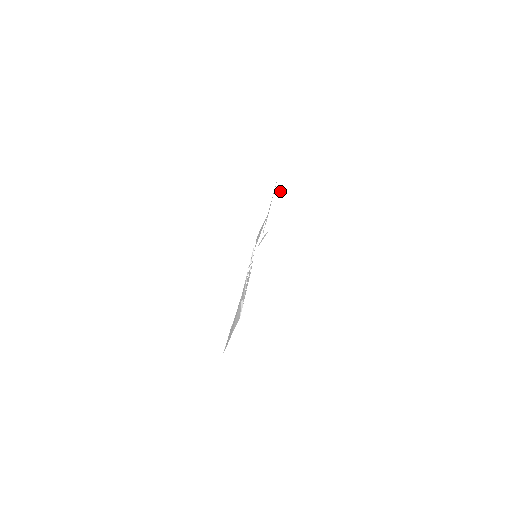
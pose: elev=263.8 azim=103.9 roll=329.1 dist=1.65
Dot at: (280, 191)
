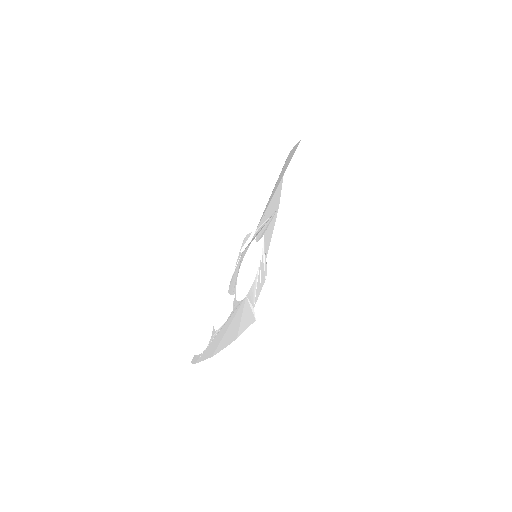
Dot at: (270, 186)
